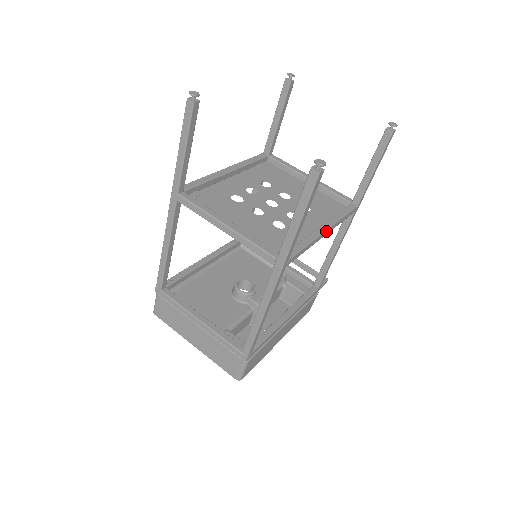
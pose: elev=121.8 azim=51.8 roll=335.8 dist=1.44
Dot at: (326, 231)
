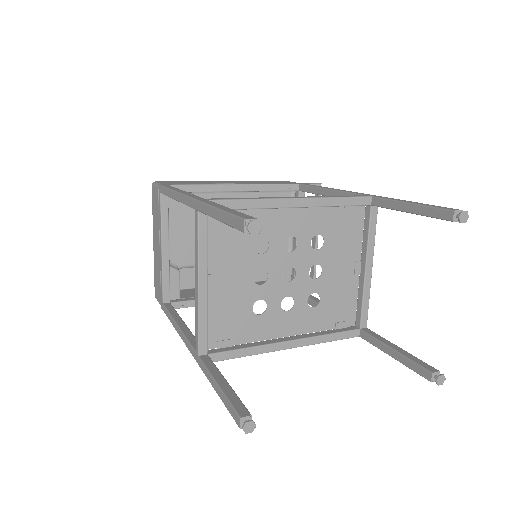
Dot at: (287, 348)
